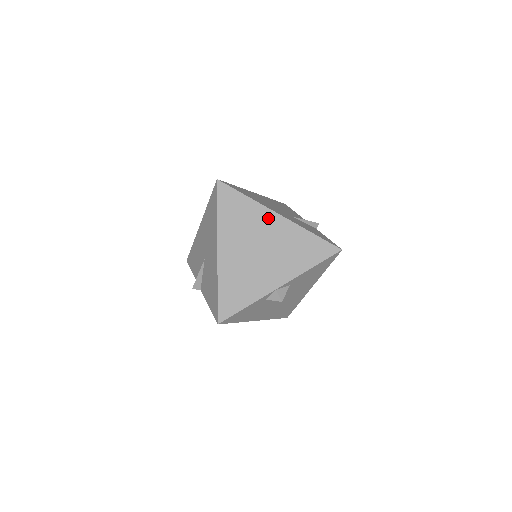
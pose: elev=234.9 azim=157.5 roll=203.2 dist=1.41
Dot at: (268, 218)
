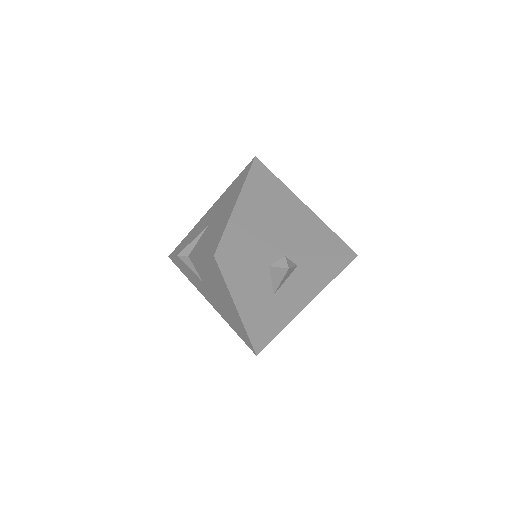
Dot at: (293, 201)
